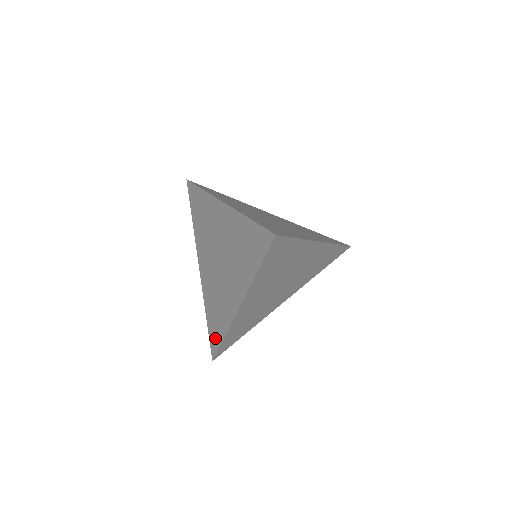
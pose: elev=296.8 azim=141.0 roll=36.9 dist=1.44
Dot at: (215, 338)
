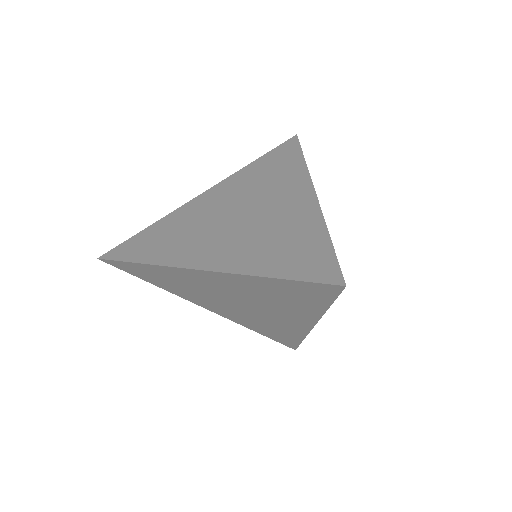
Dot at: (316, 259)
